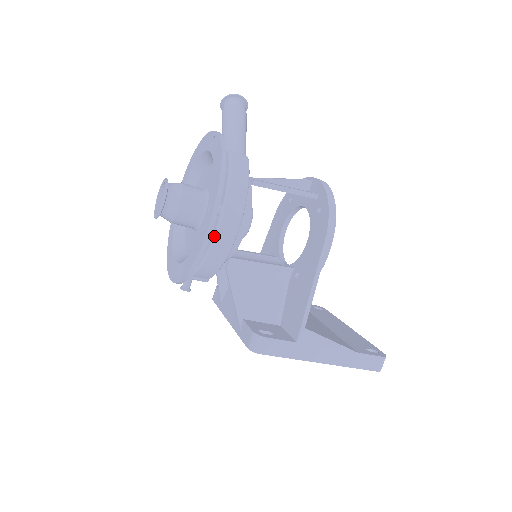
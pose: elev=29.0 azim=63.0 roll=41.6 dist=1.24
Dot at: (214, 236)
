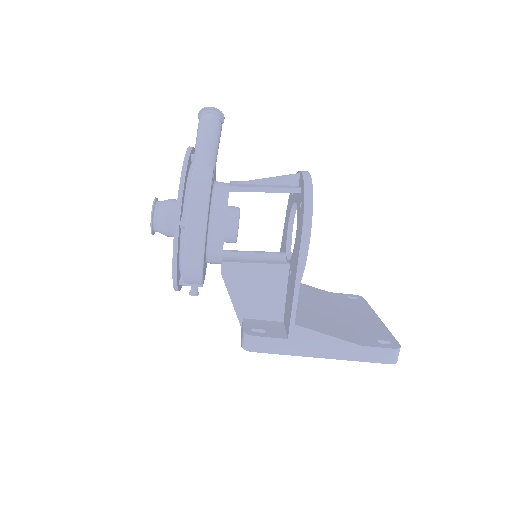
Dot at: (184, 247)
